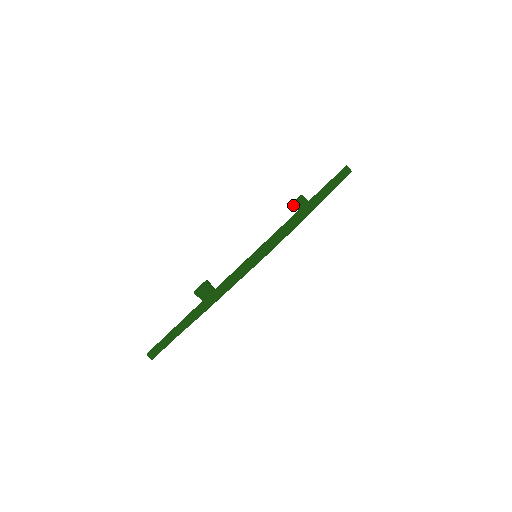
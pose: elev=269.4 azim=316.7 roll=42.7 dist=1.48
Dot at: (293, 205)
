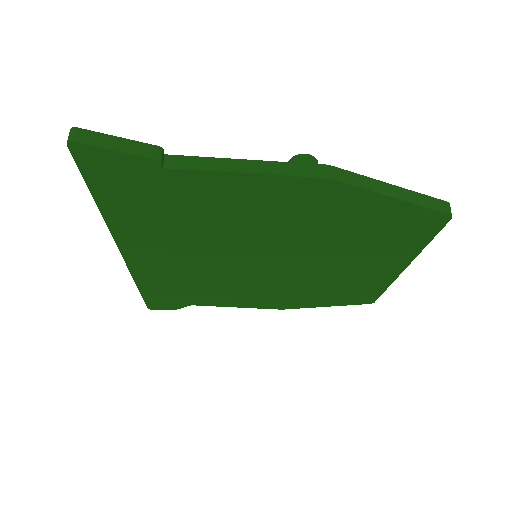
Dot at: occluded
